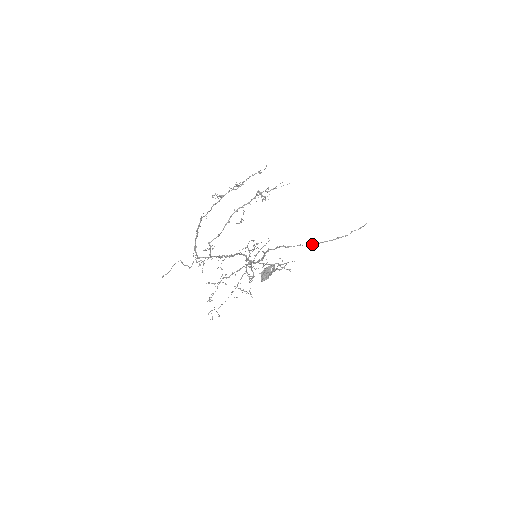
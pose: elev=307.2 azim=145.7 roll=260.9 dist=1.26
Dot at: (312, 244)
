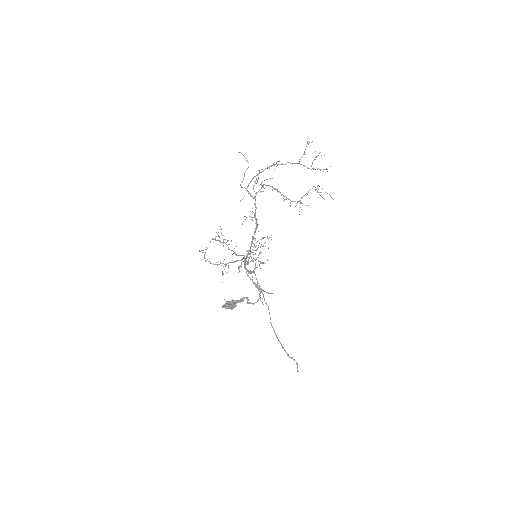
Dot at: occluded
